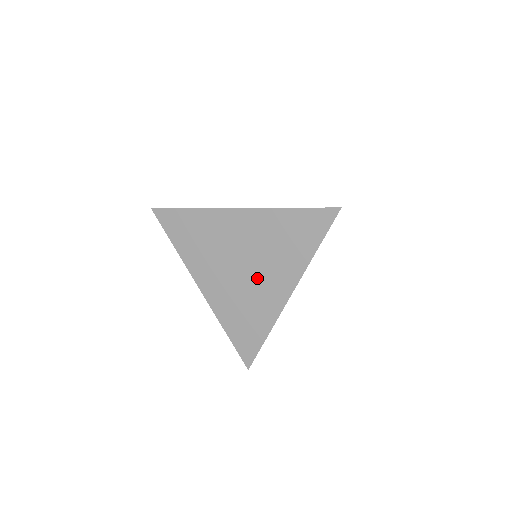
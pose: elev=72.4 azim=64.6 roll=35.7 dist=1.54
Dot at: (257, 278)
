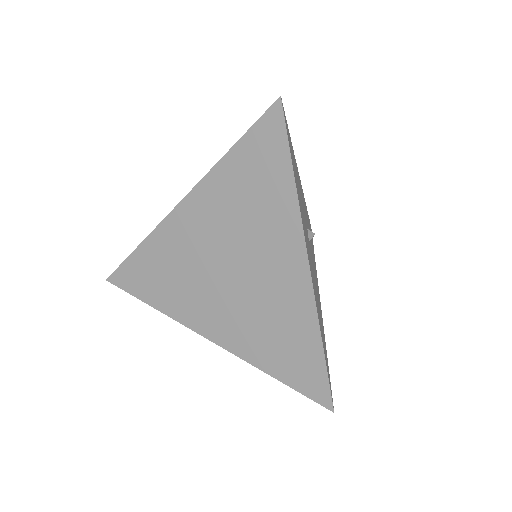
Dot at: (255, 274)
